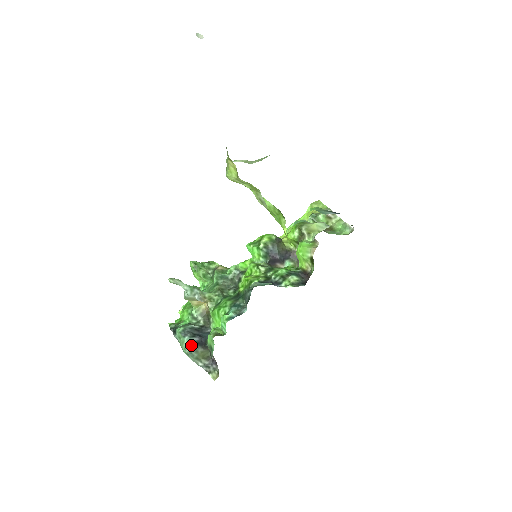
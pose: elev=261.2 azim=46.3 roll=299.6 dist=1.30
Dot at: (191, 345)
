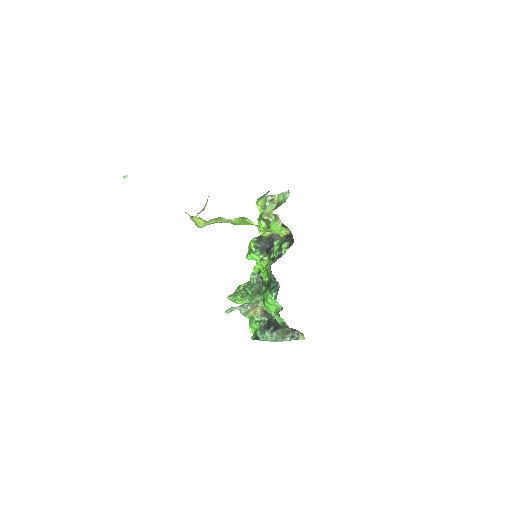
Dot at: (272, 333)
